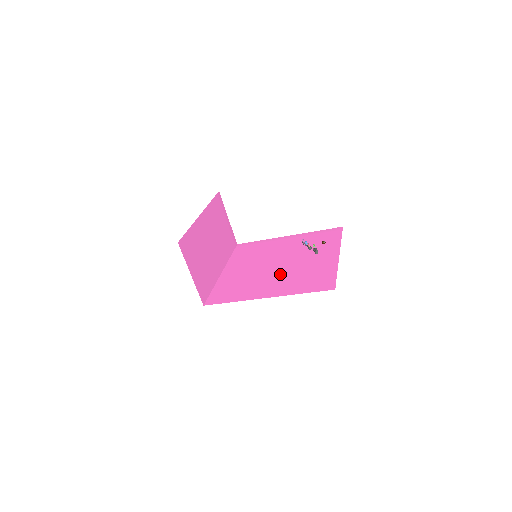
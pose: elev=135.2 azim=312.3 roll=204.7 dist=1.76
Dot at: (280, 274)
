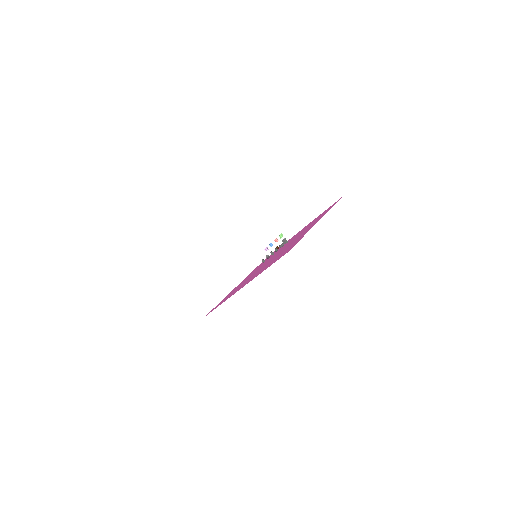
Dot at: (293, 240)
